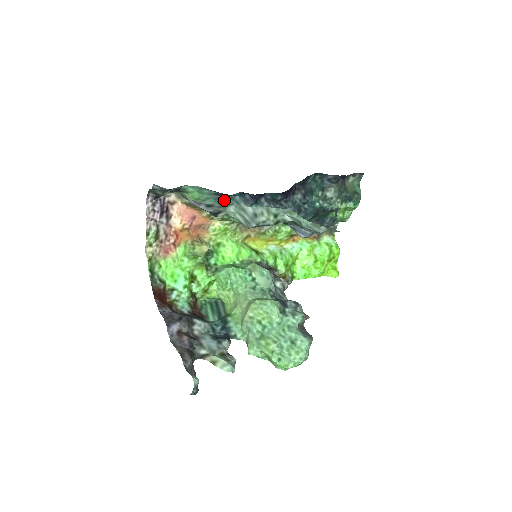
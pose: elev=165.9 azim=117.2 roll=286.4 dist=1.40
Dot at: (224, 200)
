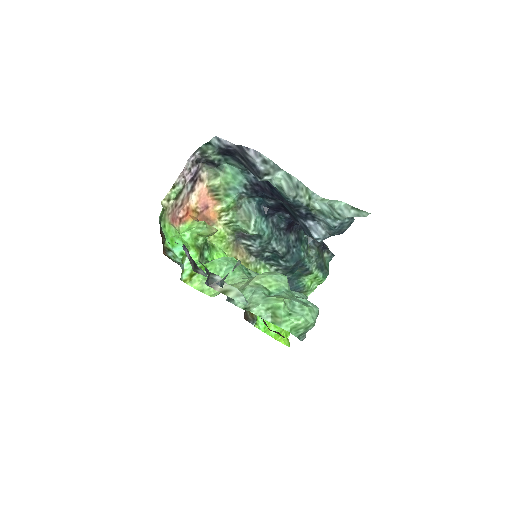
Dot at: (243, 201)
